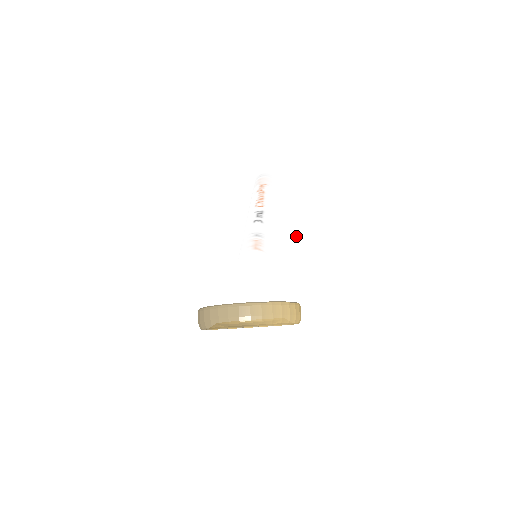
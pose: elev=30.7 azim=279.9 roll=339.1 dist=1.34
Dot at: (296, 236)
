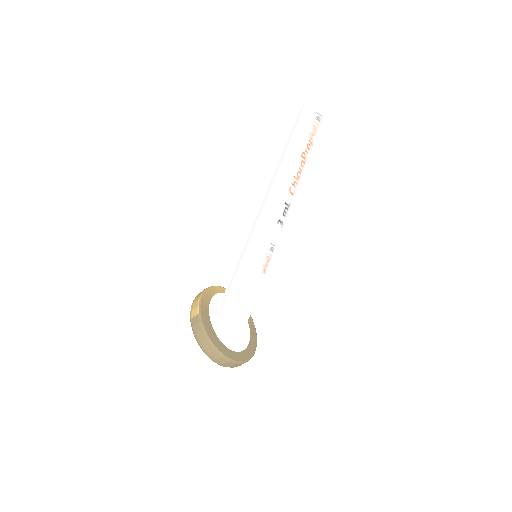
Dot at: (289, 243)
